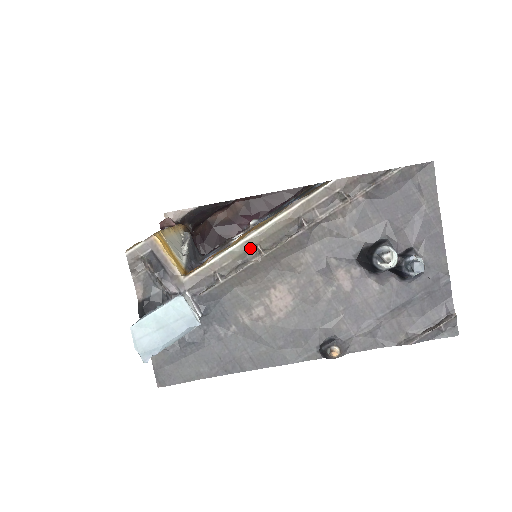
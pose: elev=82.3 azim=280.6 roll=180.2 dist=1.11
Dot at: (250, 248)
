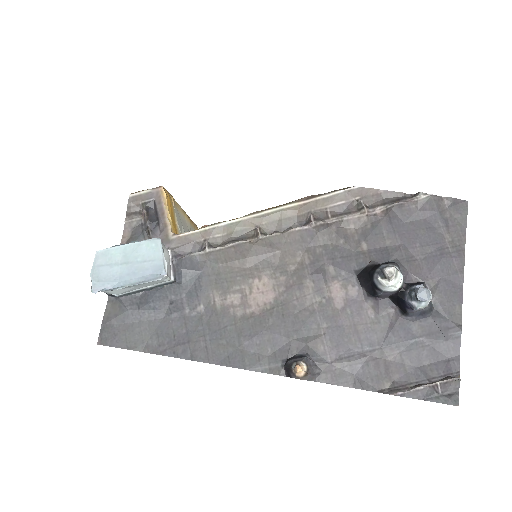
Dot at: (249, 228)
